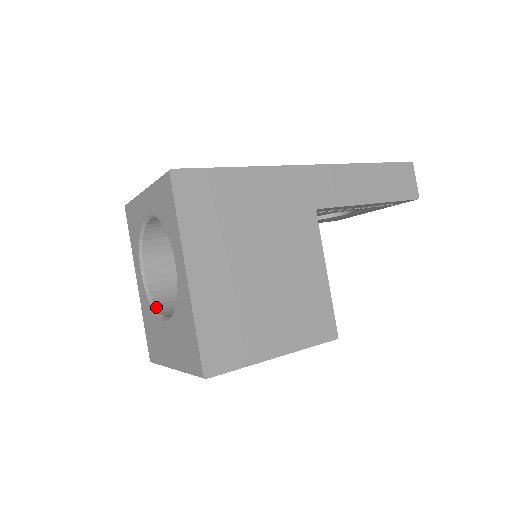
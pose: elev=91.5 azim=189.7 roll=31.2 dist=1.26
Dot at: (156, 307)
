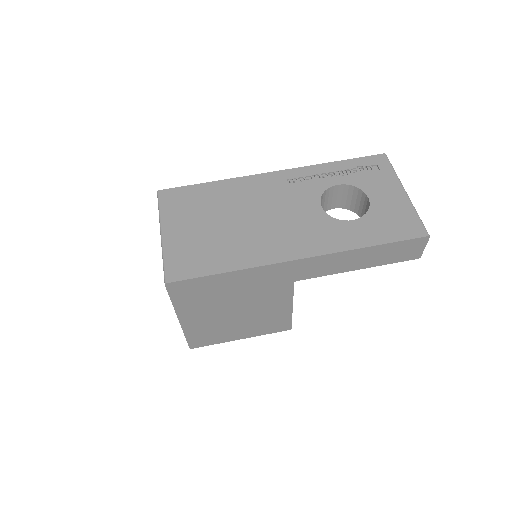
Dot at: occluded
